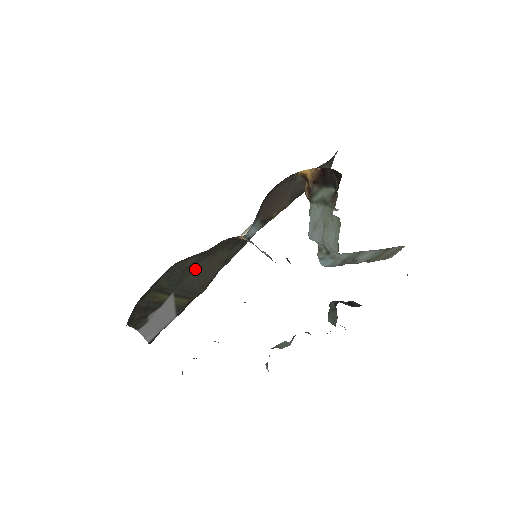
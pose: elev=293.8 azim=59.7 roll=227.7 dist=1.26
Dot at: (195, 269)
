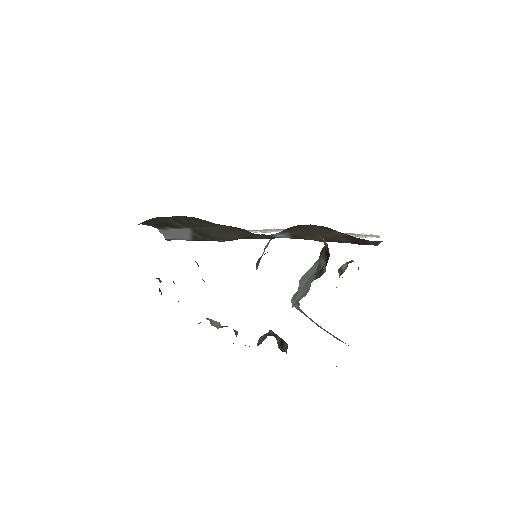
Dot at: (217, 226)
